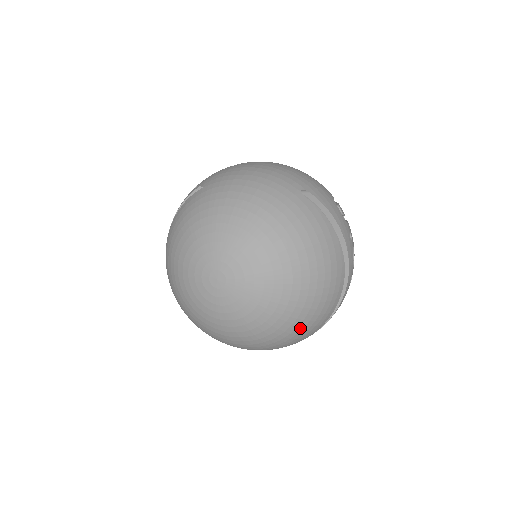
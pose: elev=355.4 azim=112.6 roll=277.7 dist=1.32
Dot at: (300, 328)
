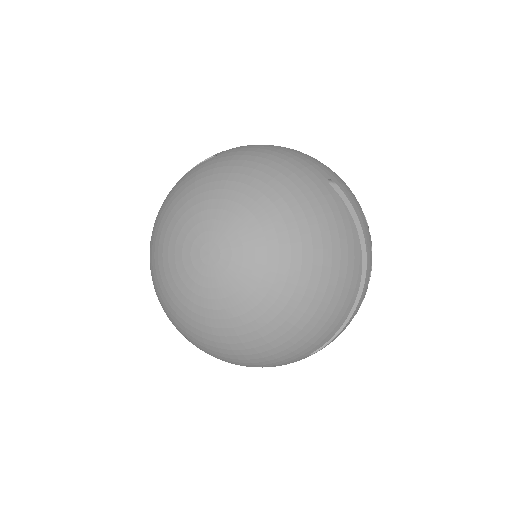
Dot at: (294, 340)
